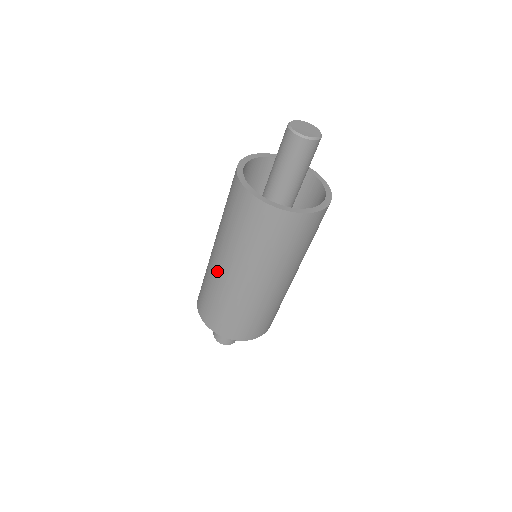
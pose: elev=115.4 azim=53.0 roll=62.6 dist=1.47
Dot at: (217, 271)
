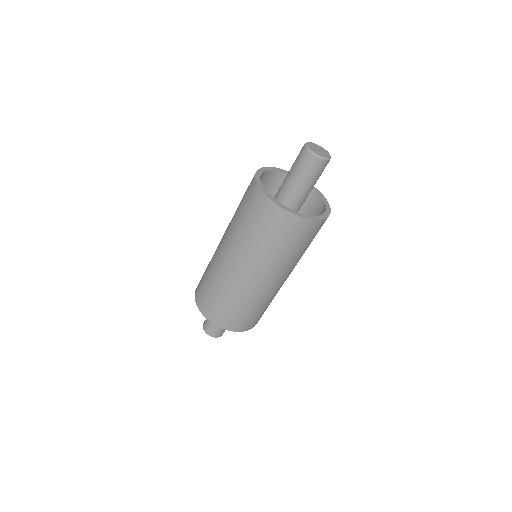
Dot at: (223, 264)
